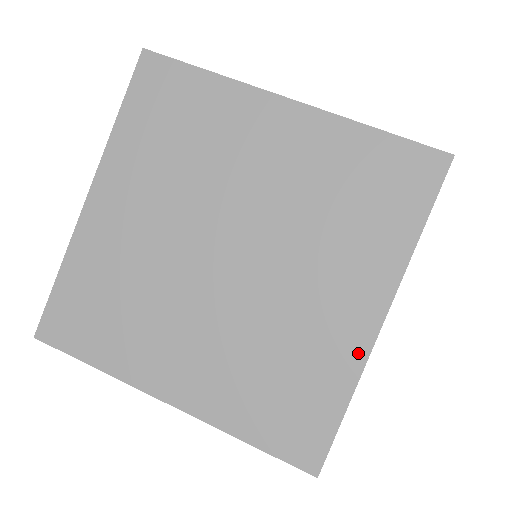
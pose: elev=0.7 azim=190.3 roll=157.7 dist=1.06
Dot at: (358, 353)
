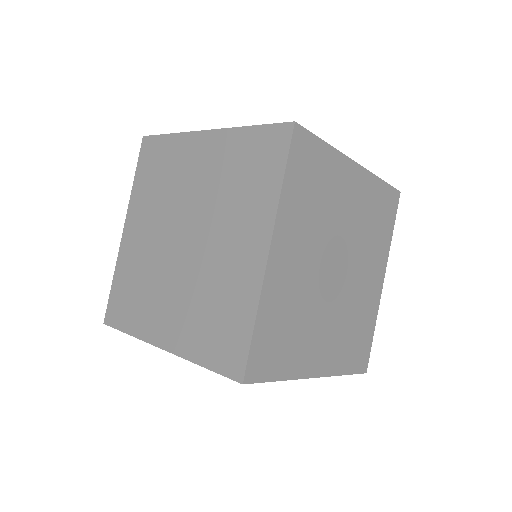
Dot at: (256, 281)
